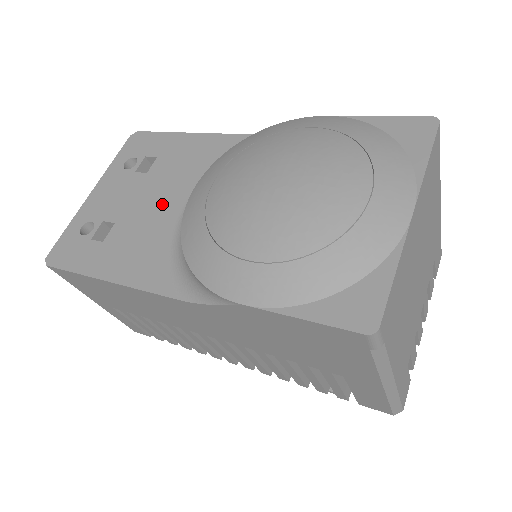
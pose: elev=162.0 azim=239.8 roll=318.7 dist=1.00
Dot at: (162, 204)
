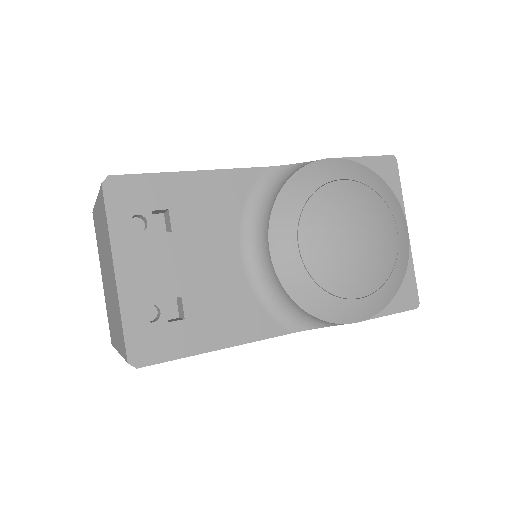
Dot at: (218, 262)
